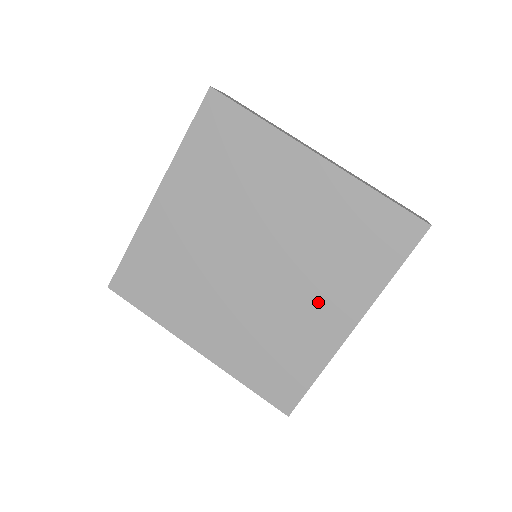
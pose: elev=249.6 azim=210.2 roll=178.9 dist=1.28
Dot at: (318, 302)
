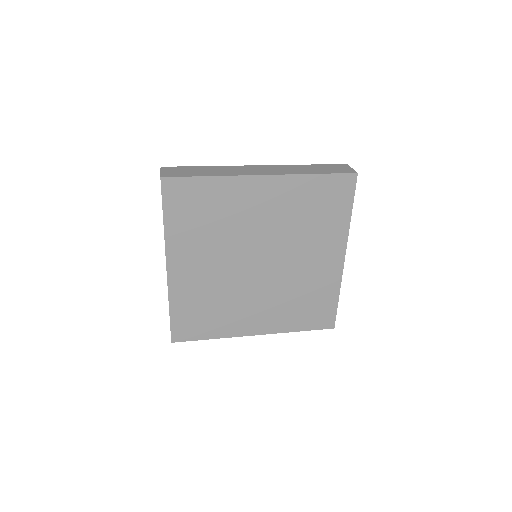
Dot at: (315, 258)
